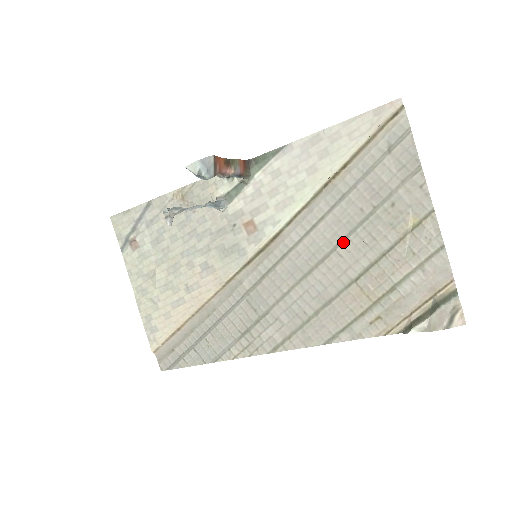
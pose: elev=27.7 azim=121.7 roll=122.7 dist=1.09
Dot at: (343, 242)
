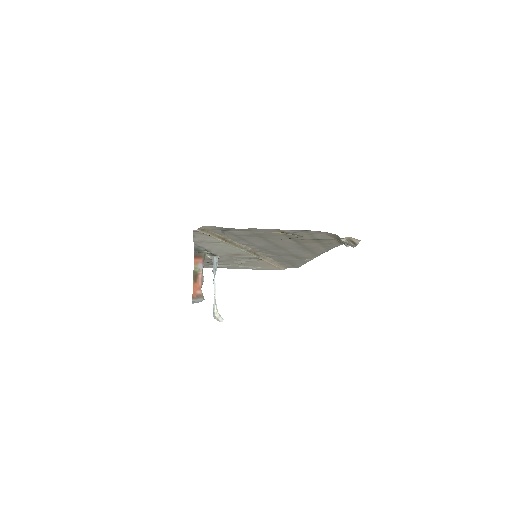
Dot at: (272, 243)
